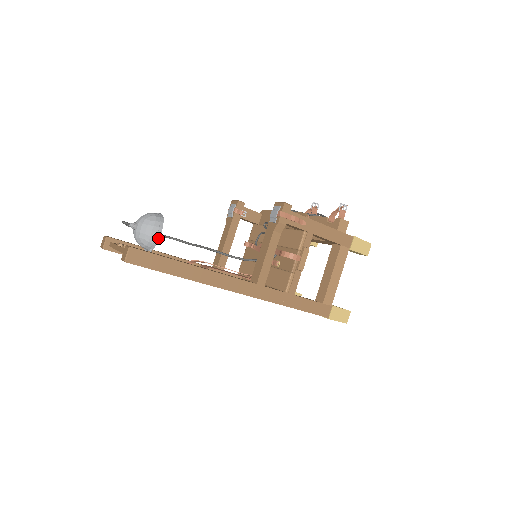
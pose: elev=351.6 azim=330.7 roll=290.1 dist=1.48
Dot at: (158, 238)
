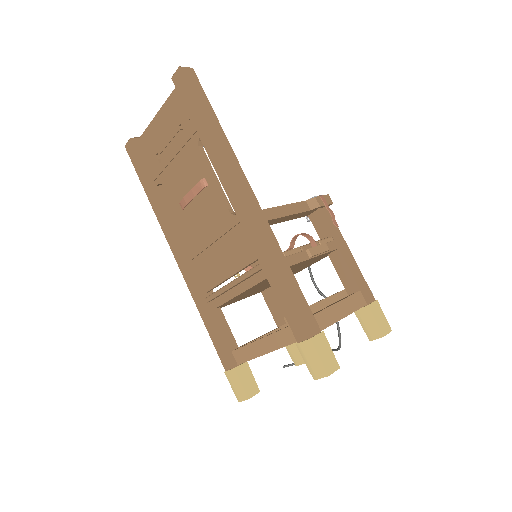
Dot at: occluded
